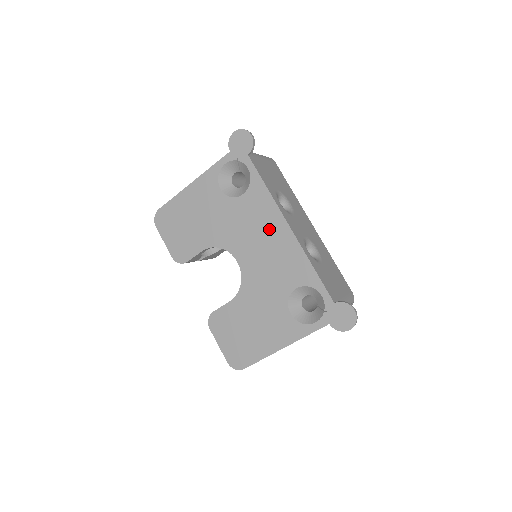
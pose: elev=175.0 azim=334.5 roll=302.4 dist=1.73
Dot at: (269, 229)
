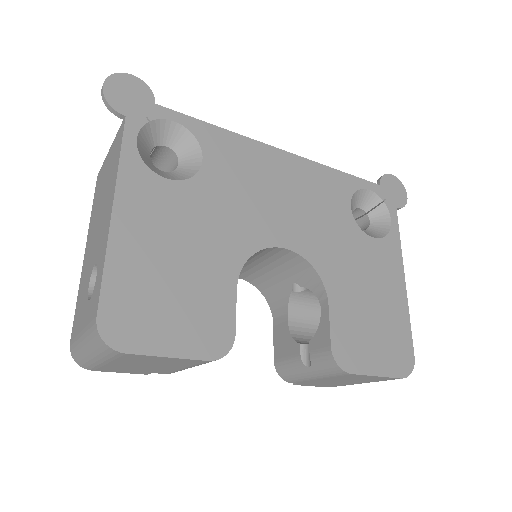
Dot at: (271, 172)
